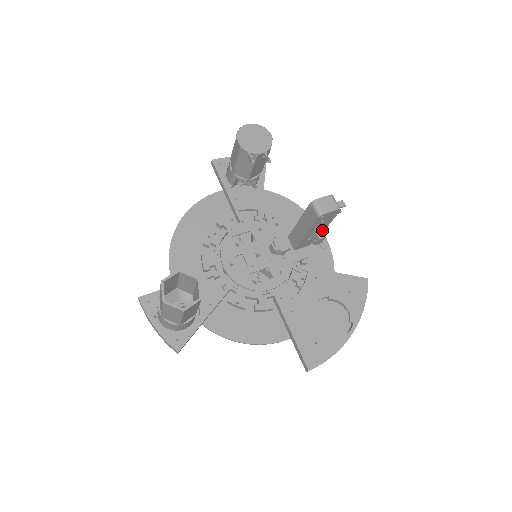
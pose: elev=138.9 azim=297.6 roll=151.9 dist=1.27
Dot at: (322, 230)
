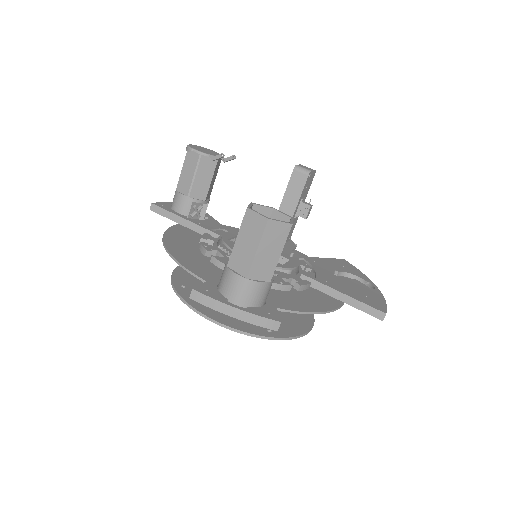
Dot at: (305, 202)
